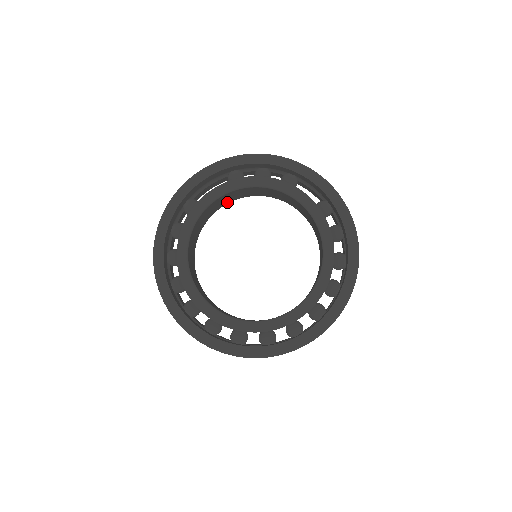
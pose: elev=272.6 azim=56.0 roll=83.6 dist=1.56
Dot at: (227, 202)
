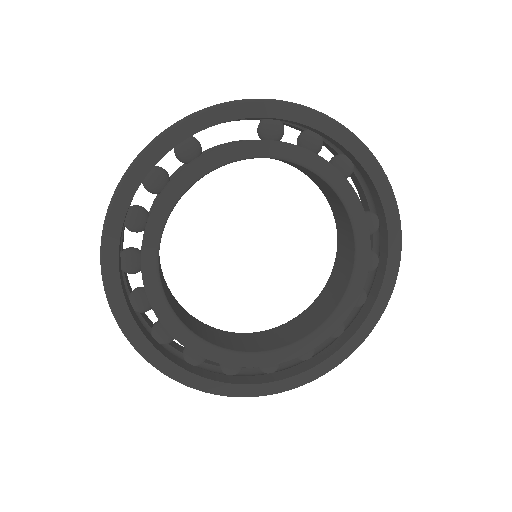
Dot at: occluded
